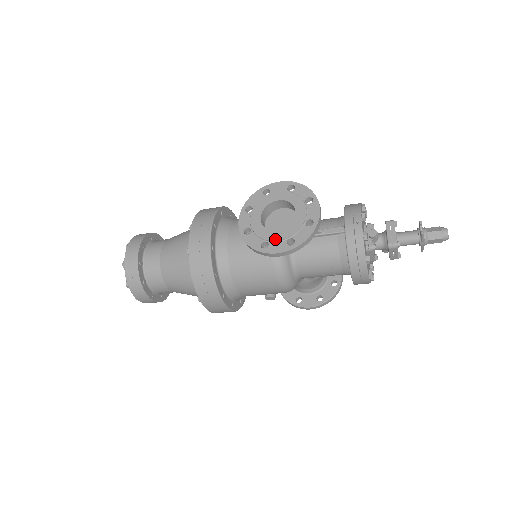
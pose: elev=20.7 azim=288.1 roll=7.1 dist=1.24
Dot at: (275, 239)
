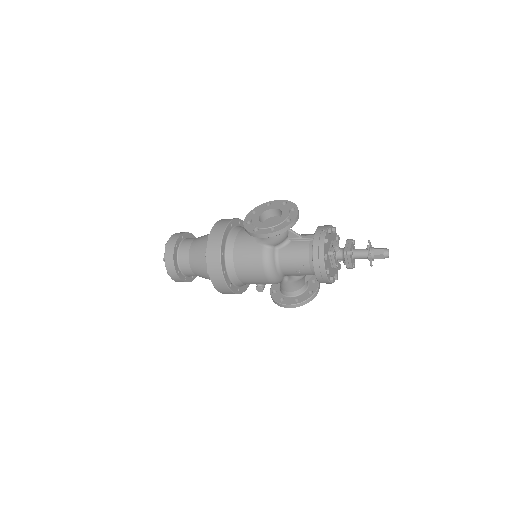
Dot at: (264, 227)
